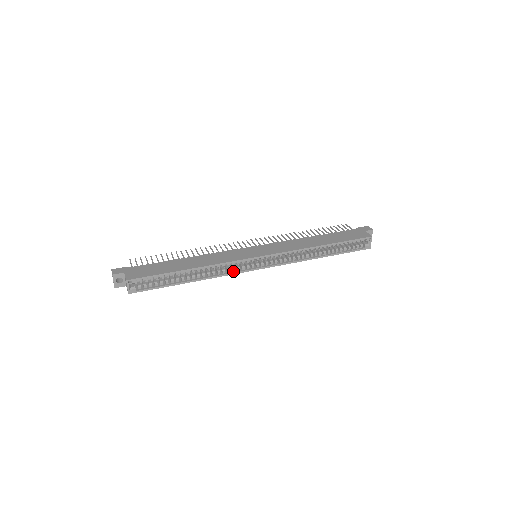
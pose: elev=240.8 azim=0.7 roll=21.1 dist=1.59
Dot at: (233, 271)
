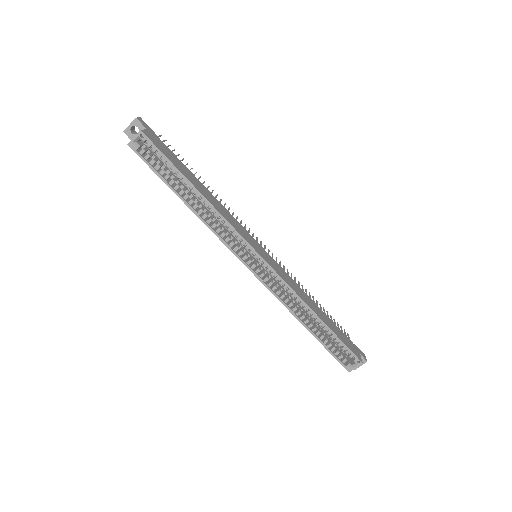
Dot at: (226, 240)
